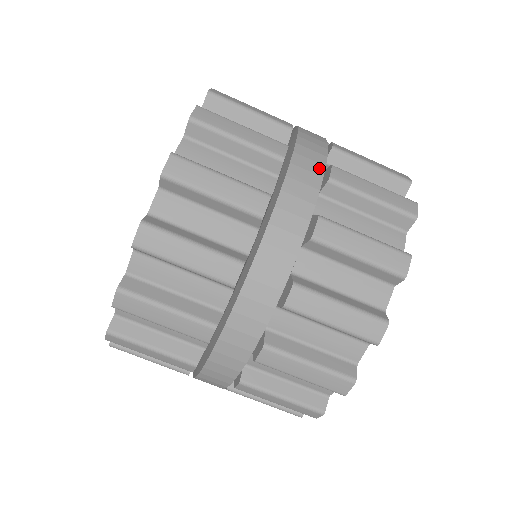
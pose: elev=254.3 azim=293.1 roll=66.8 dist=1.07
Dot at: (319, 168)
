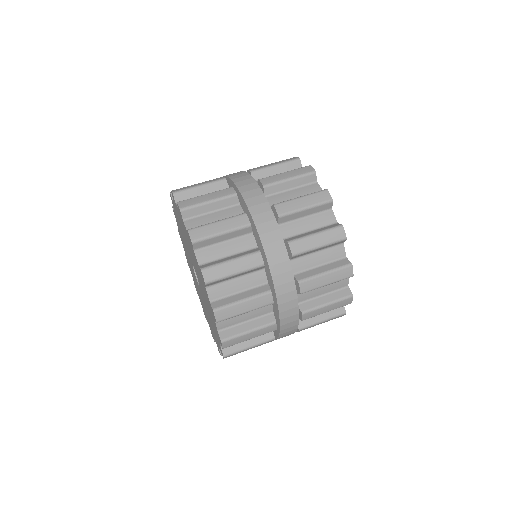
Dot at: (255, 185)
